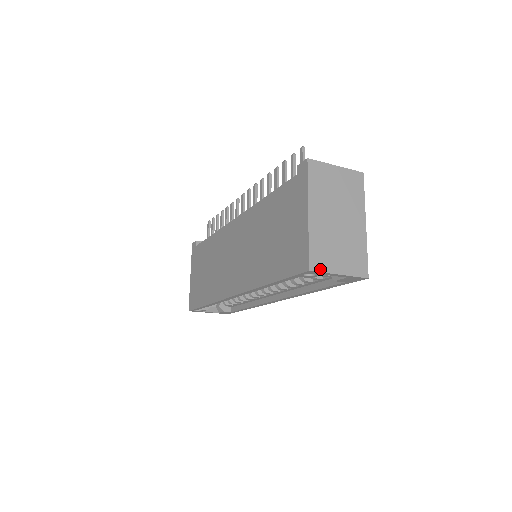
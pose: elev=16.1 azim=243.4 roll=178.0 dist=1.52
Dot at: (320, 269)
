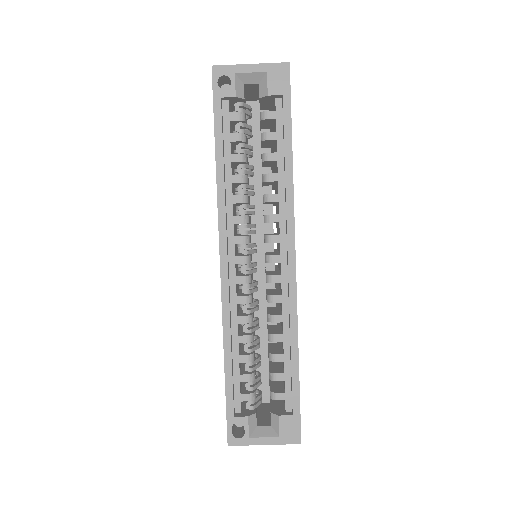
Dot at: (225, 66)
